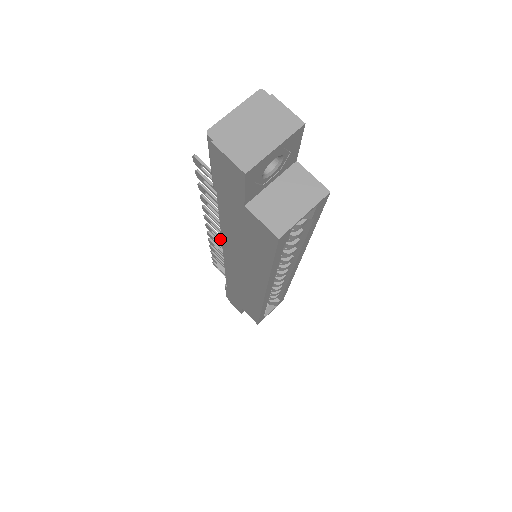
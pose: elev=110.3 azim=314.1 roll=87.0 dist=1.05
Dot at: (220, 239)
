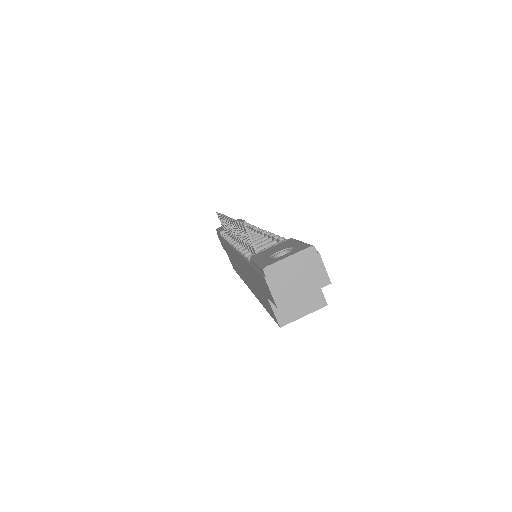
Dot at: occluded
